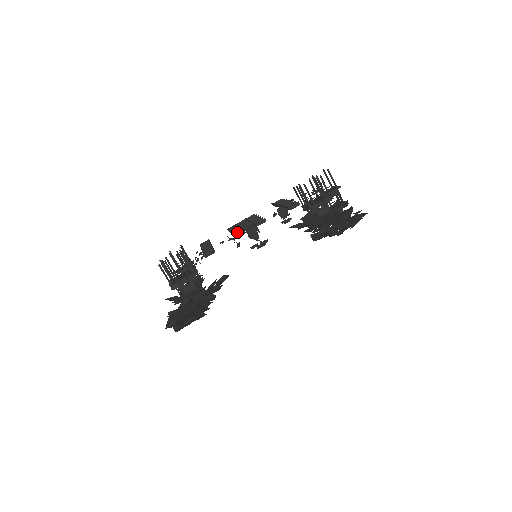
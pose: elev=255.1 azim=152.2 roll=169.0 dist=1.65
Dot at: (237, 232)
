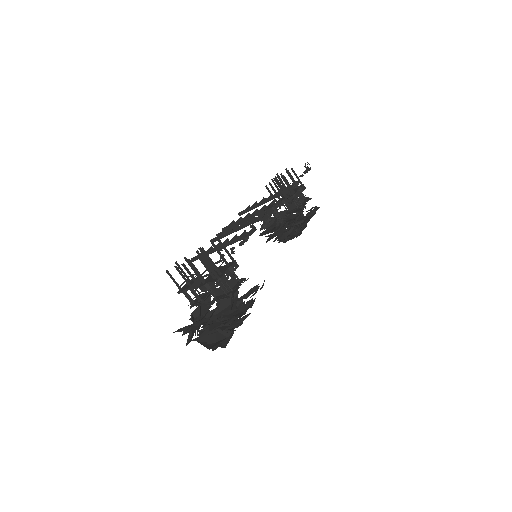
Dot at: (251, 219)
